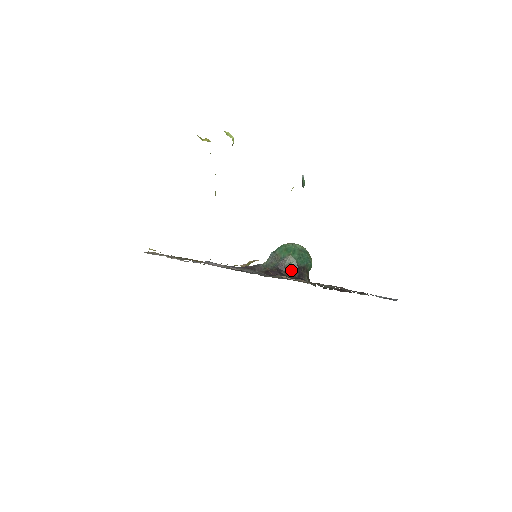
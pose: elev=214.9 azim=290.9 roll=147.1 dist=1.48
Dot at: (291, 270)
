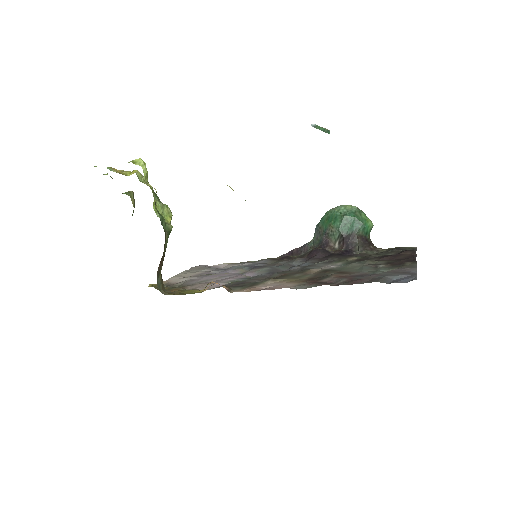
Dot at: (337, 242)
